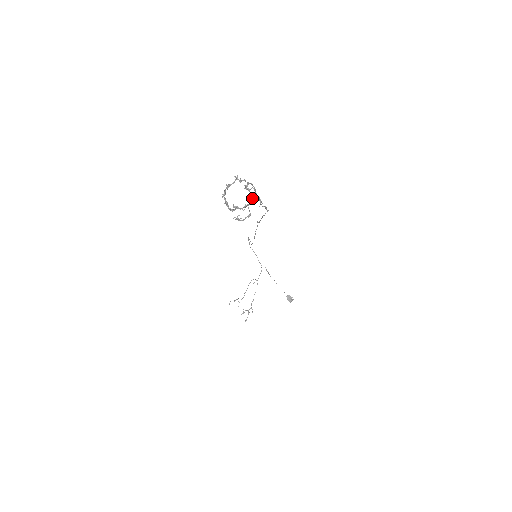
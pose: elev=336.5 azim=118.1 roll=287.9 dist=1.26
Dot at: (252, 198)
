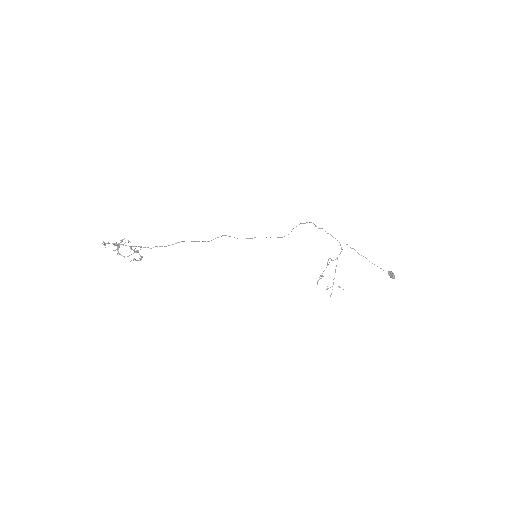
Dot at: (130, 248)
